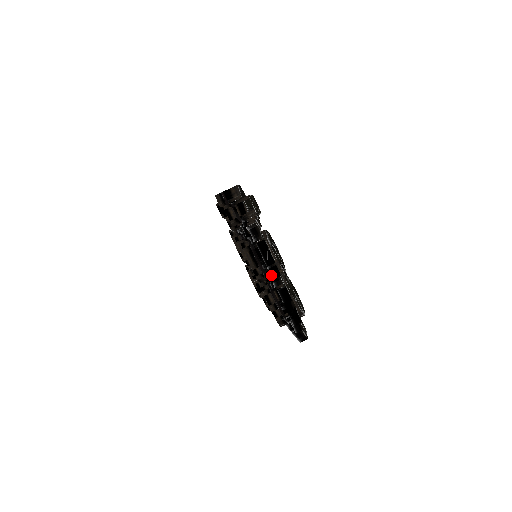
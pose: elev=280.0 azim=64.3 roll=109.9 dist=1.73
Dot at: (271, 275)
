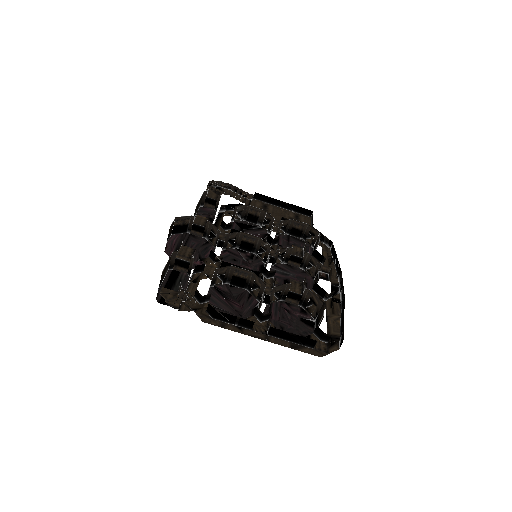
Dot at: (245, 328)
